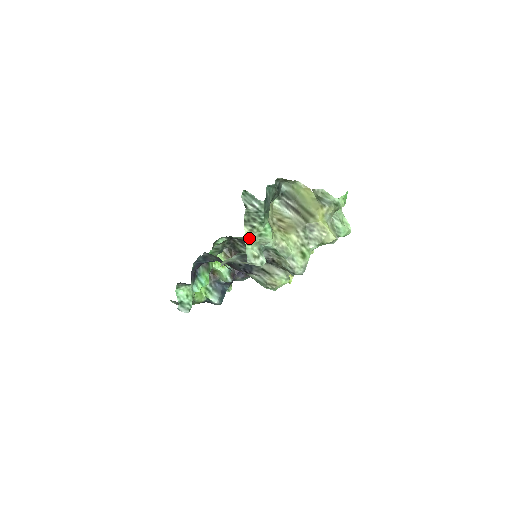
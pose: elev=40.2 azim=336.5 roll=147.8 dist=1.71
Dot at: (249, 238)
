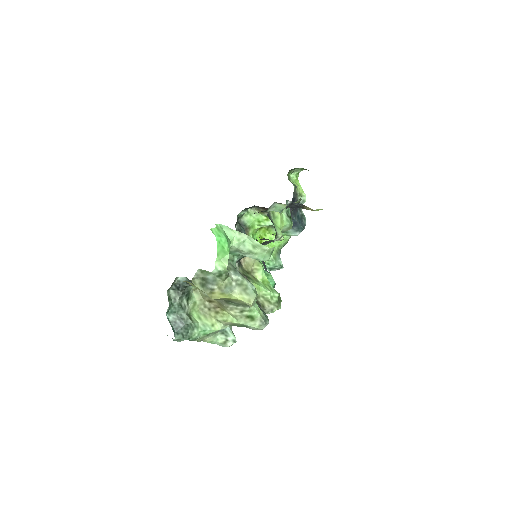
Dot at: (206, 341)
